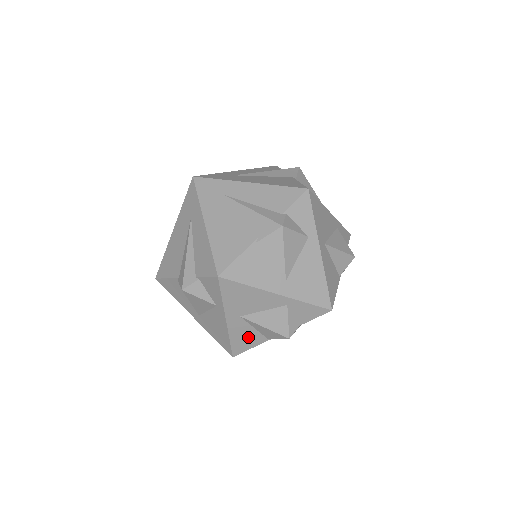
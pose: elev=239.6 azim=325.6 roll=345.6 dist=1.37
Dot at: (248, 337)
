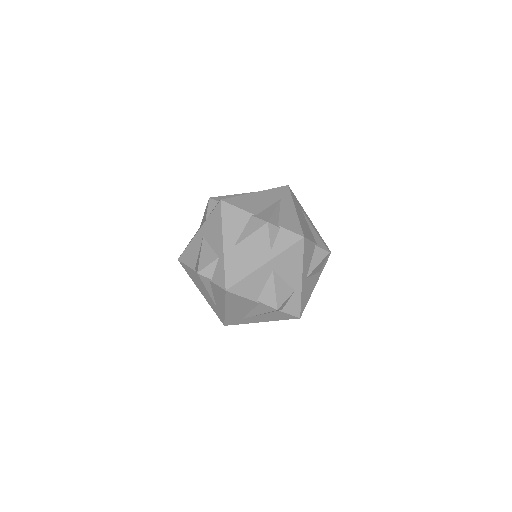
Dot at: (253, 287)
